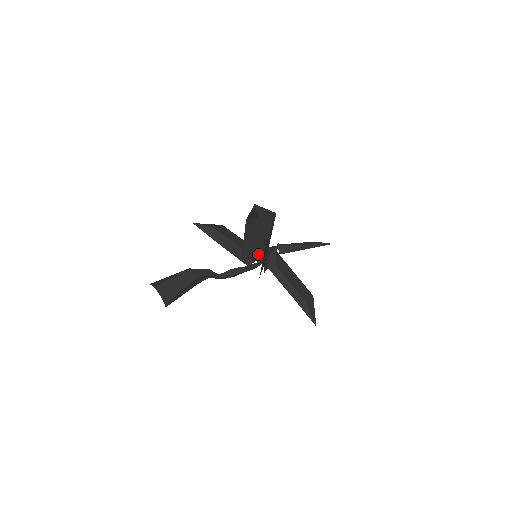
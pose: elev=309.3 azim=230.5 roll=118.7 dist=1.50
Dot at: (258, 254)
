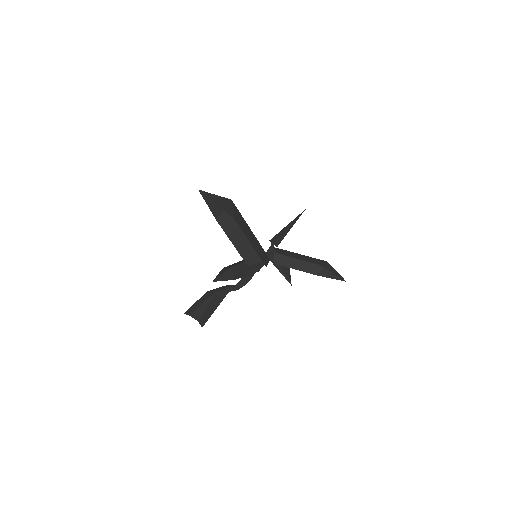
Dot at: (257, 254)
